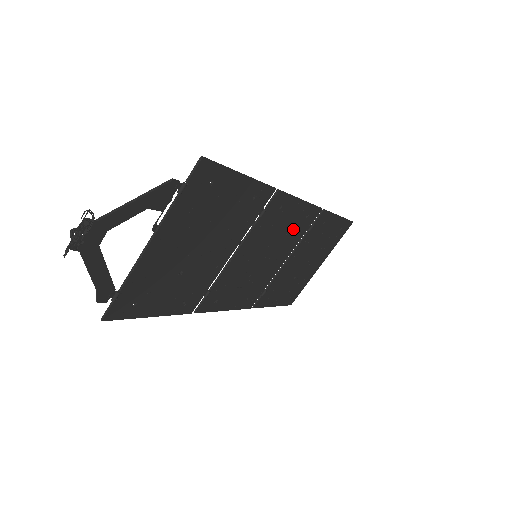
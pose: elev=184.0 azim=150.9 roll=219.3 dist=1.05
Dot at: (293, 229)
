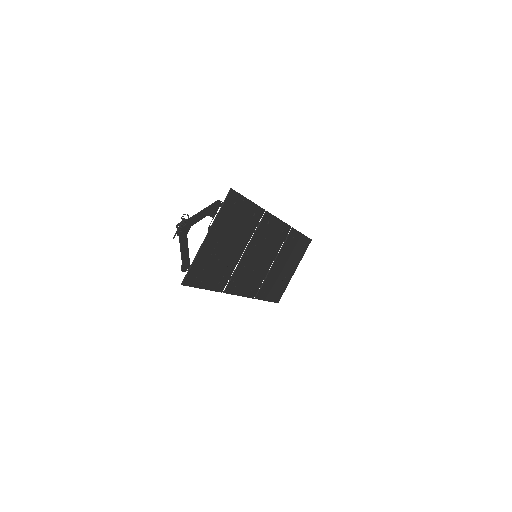
Dot at: (276, 239)
